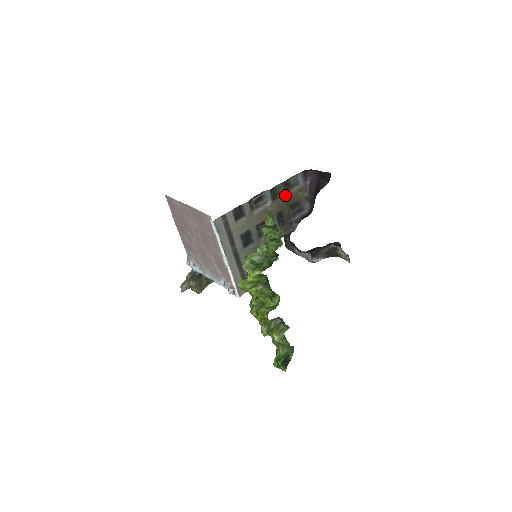
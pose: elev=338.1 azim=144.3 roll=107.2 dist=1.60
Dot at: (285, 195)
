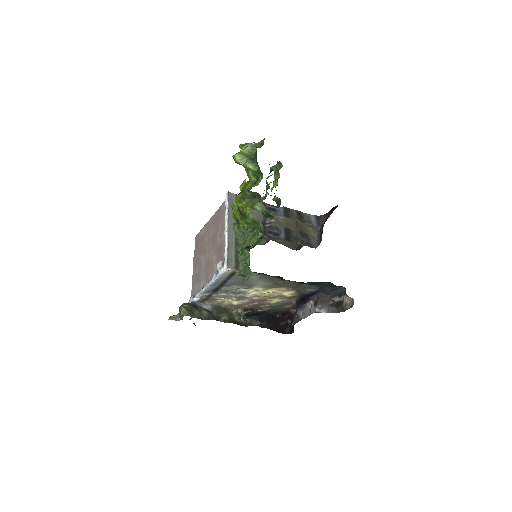
Dot at: (296, 220)
